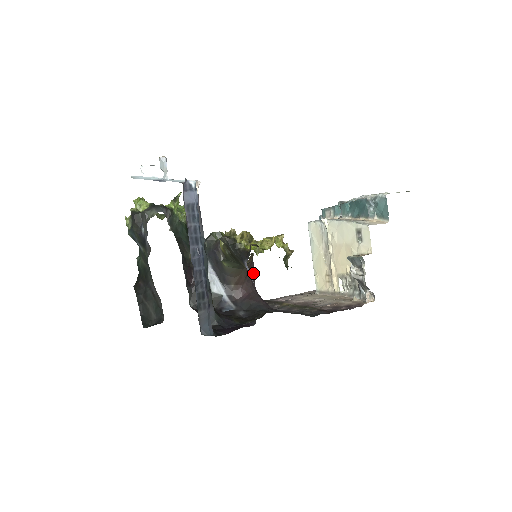
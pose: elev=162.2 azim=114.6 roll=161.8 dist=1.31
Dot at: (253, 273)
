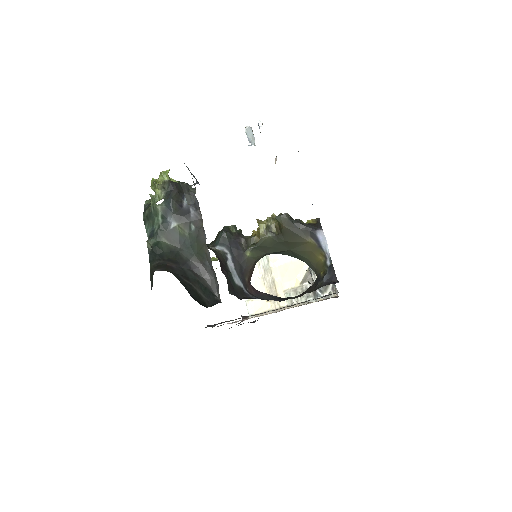
Dot at: occluded
